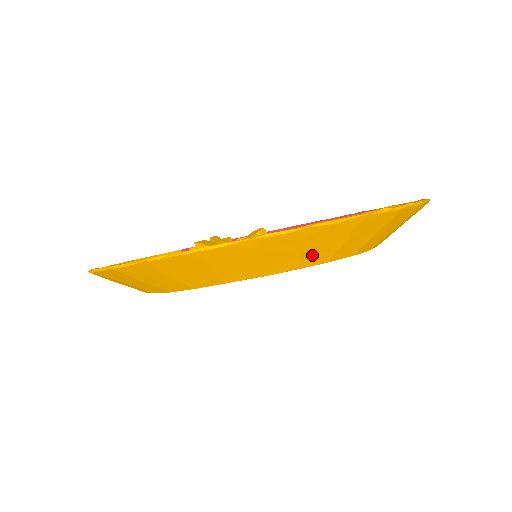
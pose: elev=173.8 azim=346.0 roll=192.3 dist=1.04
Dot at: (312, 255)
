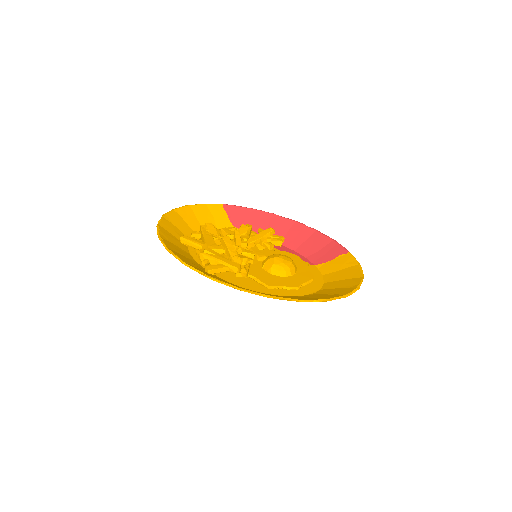
Dot at: occluded
